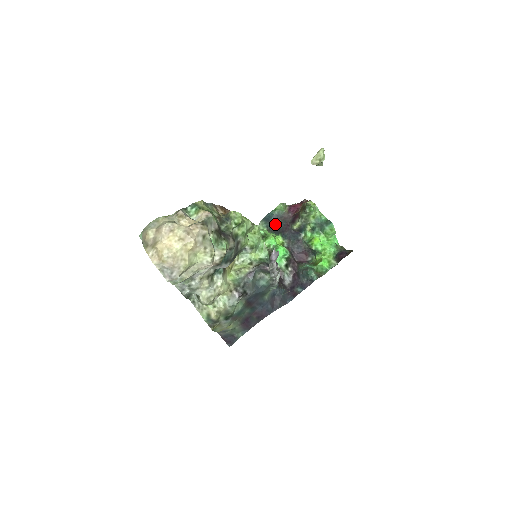
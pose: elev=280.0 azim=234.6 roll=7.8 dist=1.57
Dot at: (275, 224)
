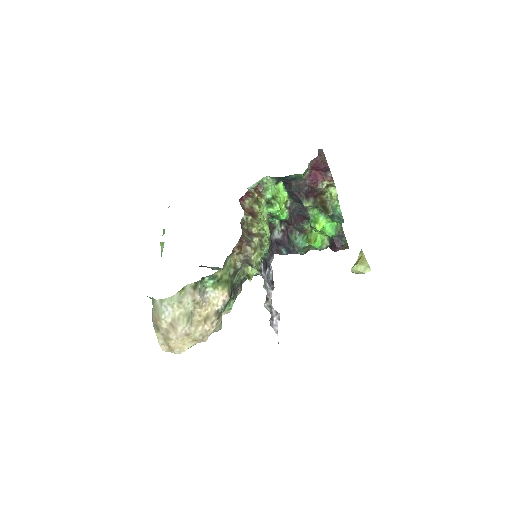
Dot at: (287, 181)
